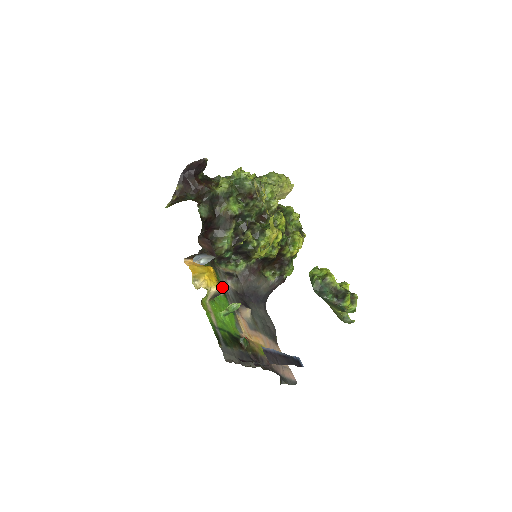
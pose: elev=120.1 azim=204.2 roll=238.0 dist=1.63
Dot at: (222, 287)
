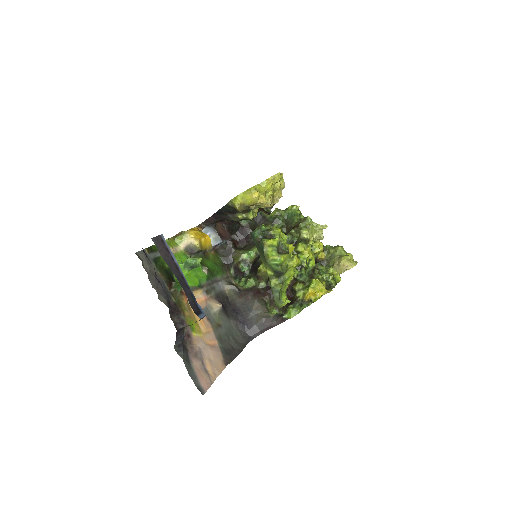
Dot at: (214, 277)
